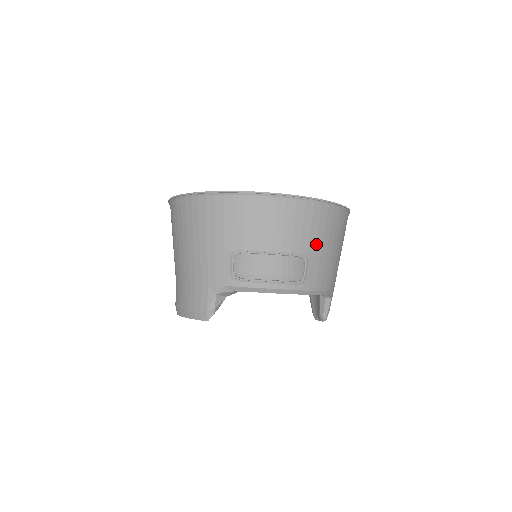
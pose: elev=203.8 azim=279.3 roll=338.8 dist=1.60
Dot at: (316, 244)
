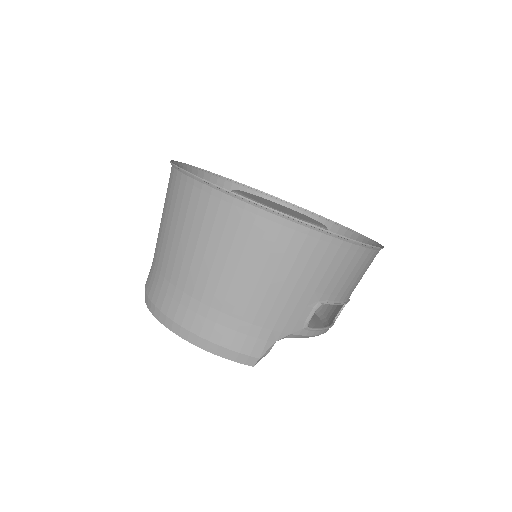
Dot at: occluded
